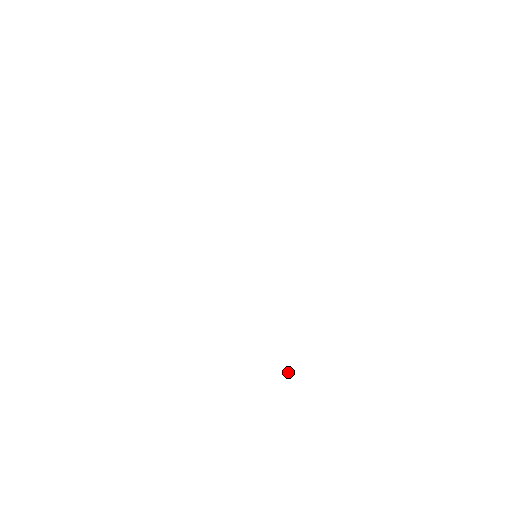
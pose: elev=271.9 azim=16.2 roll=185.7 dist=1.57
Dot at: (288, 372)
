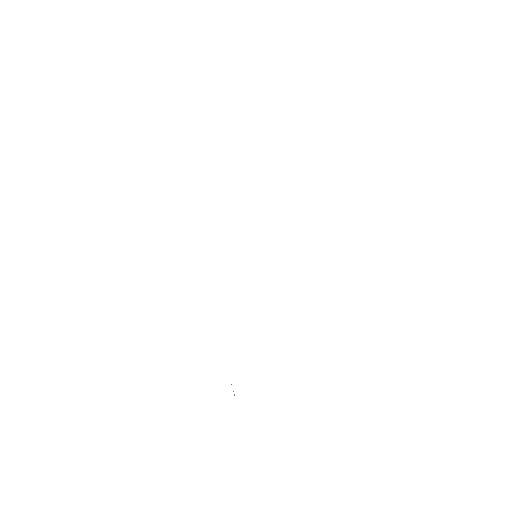
Dot at: occluded
